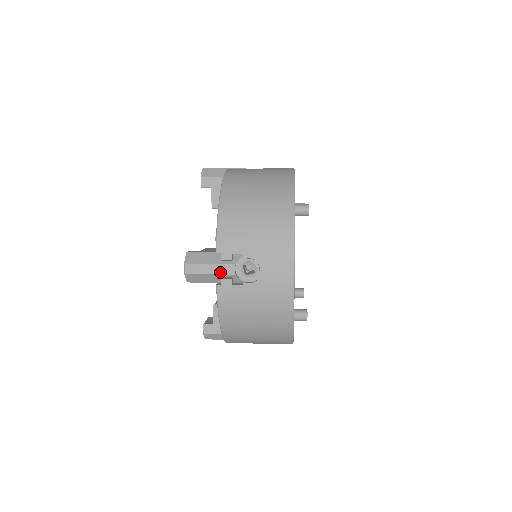
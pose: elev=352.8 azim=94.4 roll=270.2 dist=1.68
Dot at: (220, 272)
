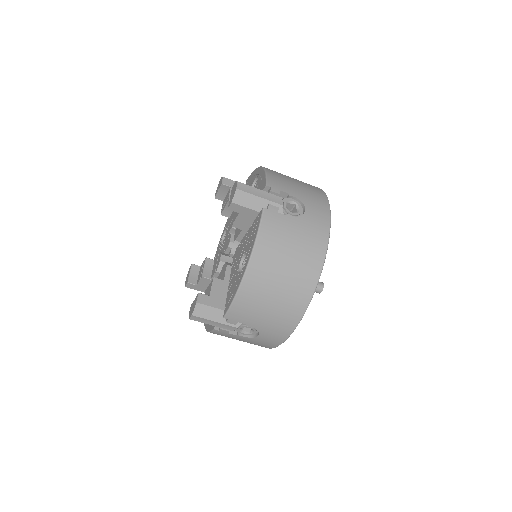
Dot at: (269, 199)
